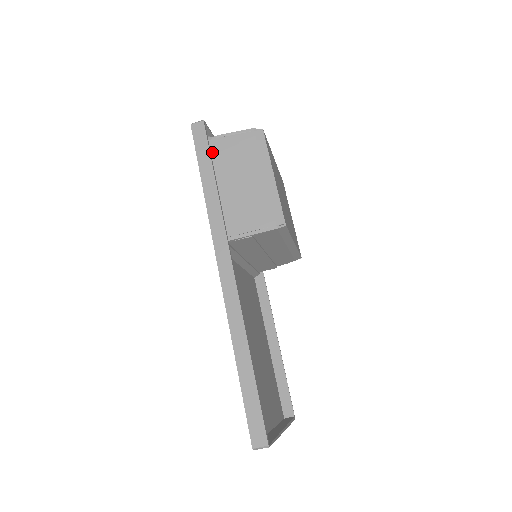
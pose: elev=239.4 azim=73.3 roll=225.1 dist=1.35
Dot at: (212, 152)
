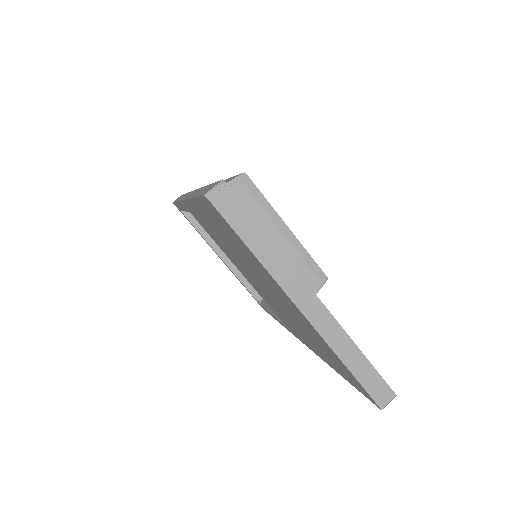
Dot at: occluded
